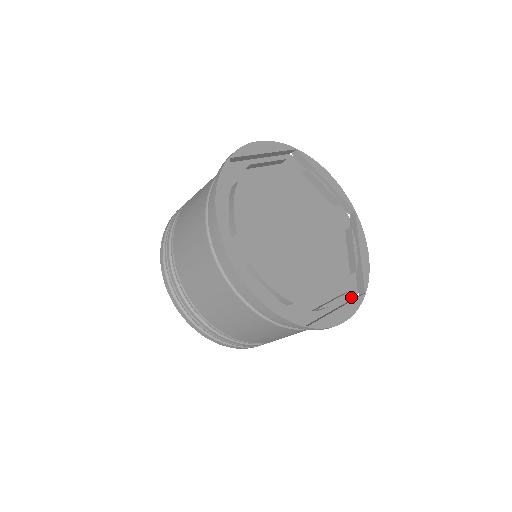
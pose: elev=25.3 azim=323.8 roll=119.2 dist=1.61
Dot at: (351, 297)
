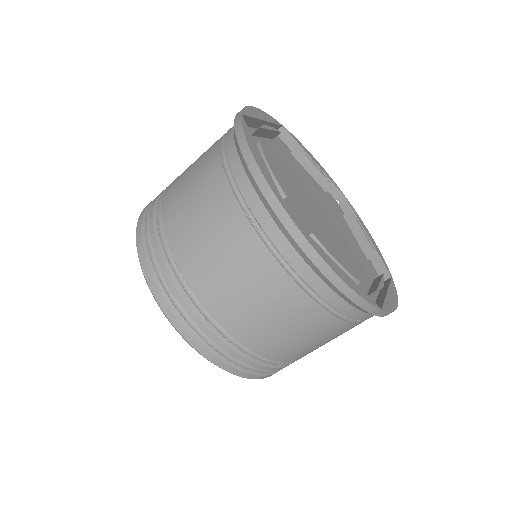
Dot at: occluded
